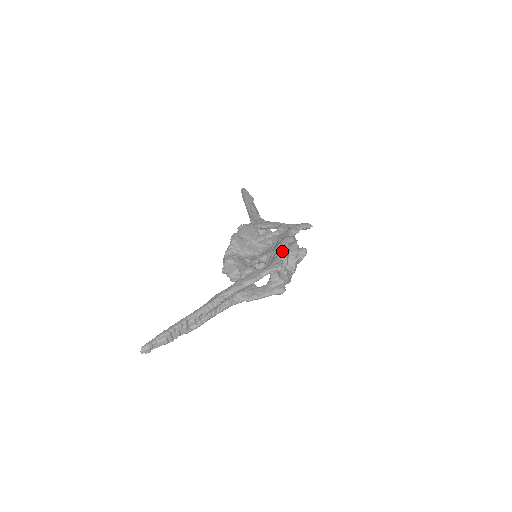
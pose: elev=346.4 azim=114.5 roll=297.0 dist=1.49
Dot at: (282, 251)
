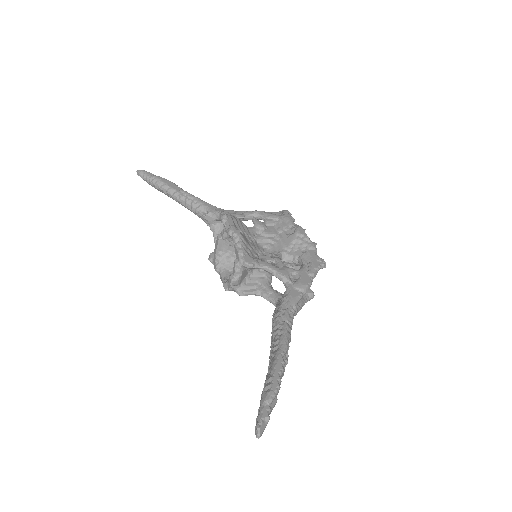
Dot at: (310, 243)
